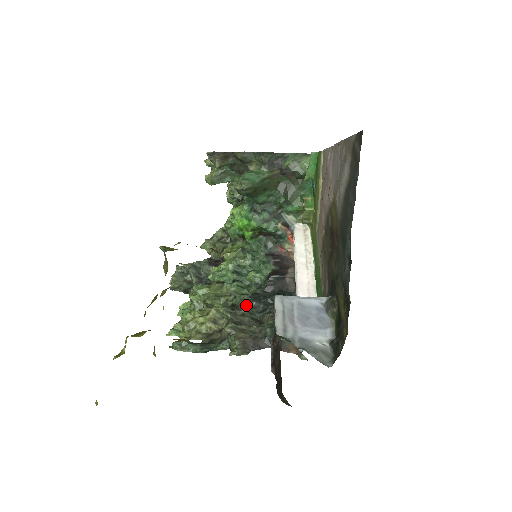
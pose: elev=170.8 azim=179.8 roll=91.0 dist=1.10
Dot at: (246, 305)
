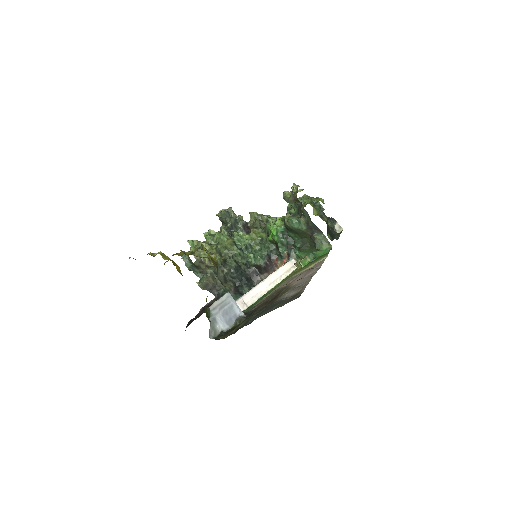
Dot at: (229, 268)
